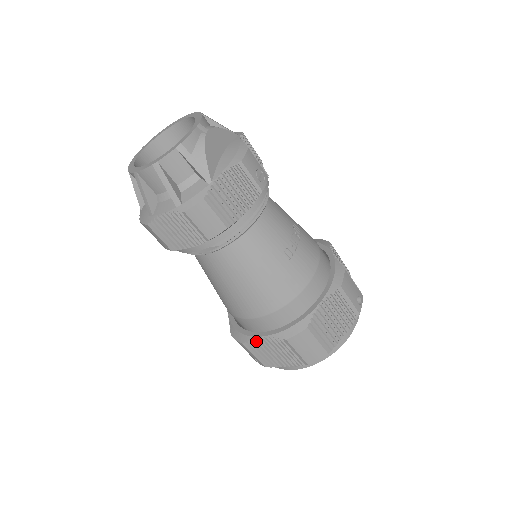
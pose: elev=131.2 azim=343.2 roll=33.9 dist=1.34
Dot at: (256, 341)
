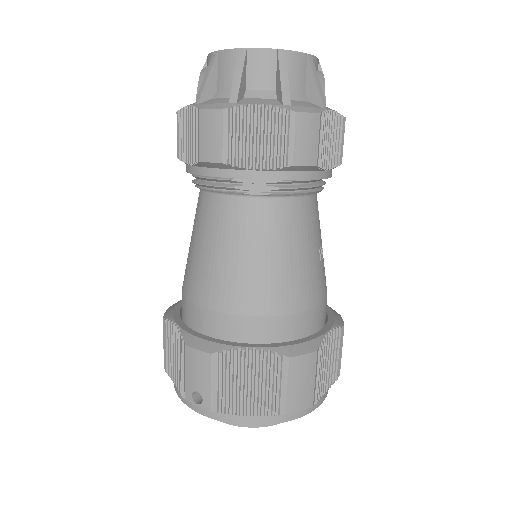
Dot at: (237, 353)
